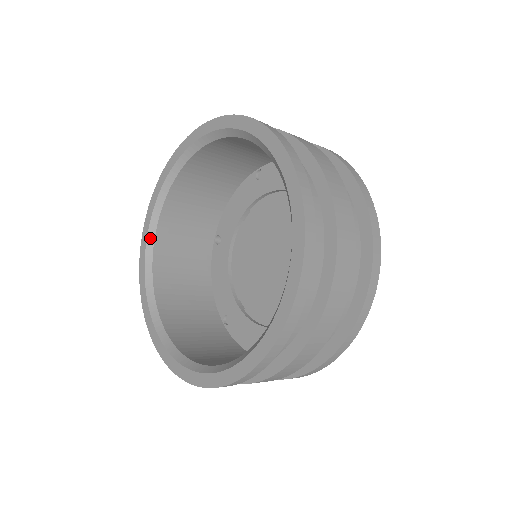
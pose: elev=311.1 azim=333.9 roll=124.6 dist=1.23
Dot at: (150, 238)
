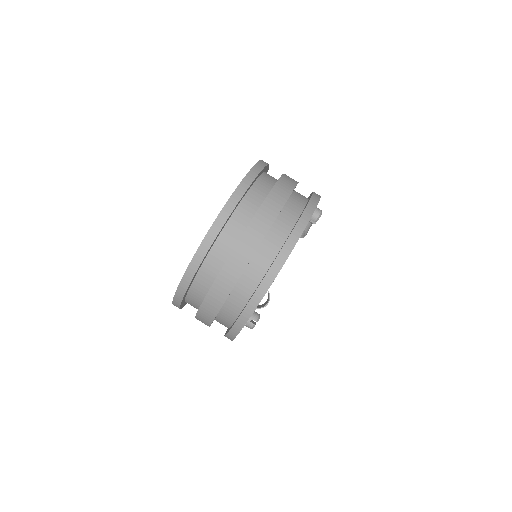
Dot at: occluded
